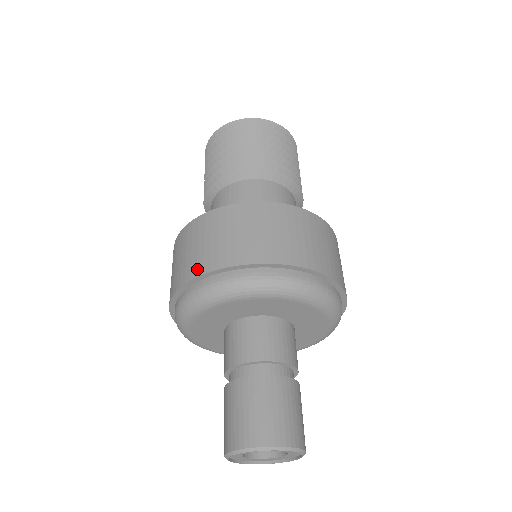
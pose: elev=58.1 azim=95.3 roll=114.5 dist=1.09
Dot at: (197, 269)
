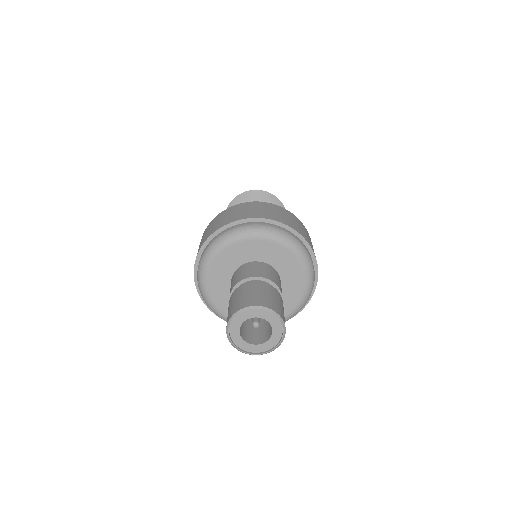
Dot at: (221, 225)
